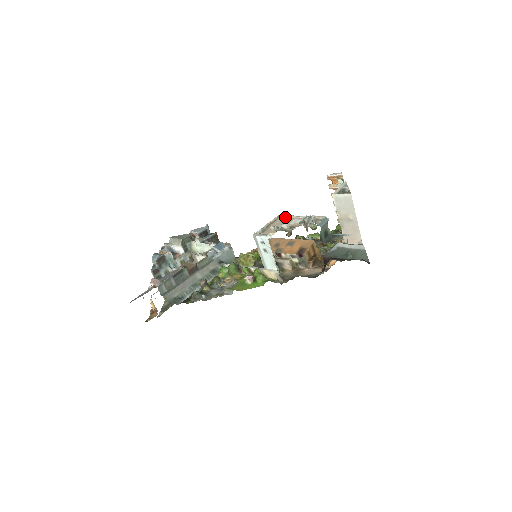
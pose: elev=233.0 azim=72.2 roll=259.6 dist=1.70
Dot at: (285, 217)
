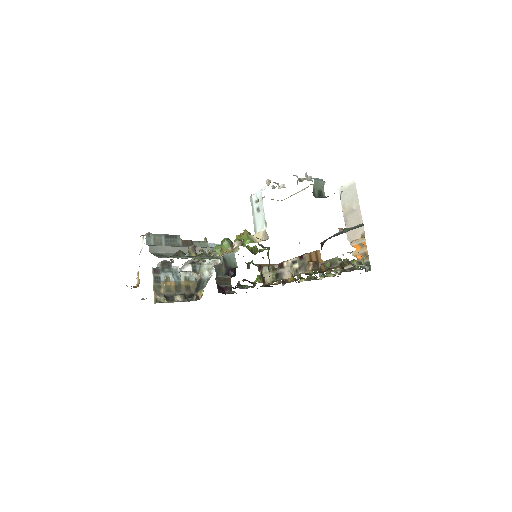
Dot at: occluded
